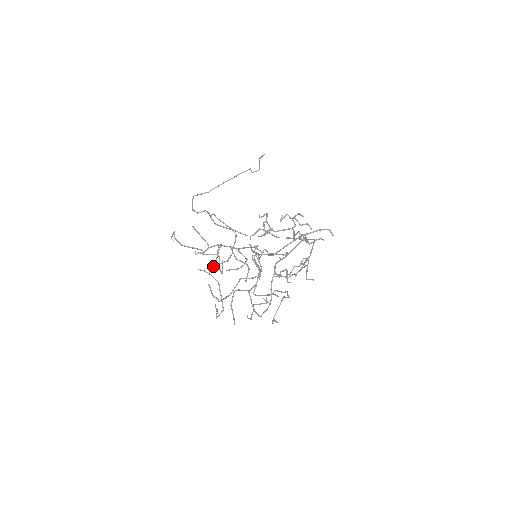
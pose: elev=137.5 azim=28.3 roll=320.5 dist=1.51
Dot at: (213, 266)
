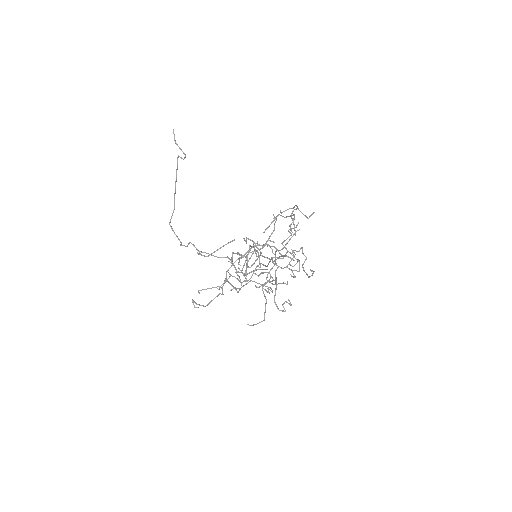
Dot at: occluded
